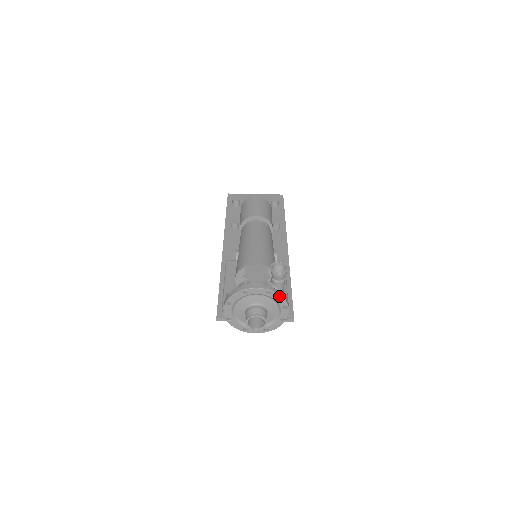
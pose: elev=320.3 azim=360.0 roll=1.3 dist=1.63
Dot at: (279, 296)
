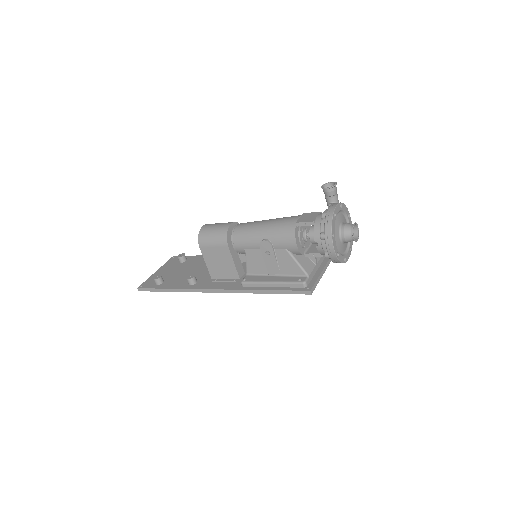
Dot at: (344, 206)
